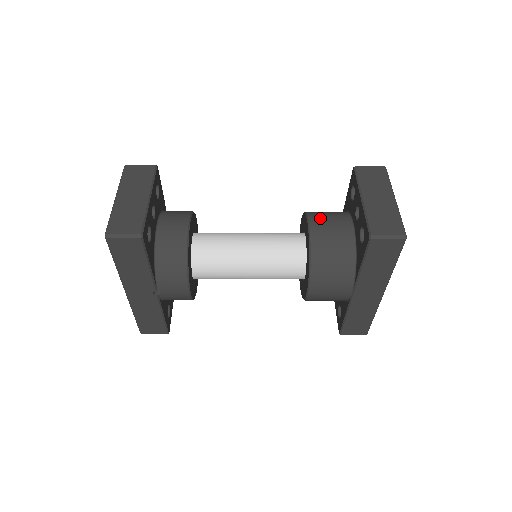
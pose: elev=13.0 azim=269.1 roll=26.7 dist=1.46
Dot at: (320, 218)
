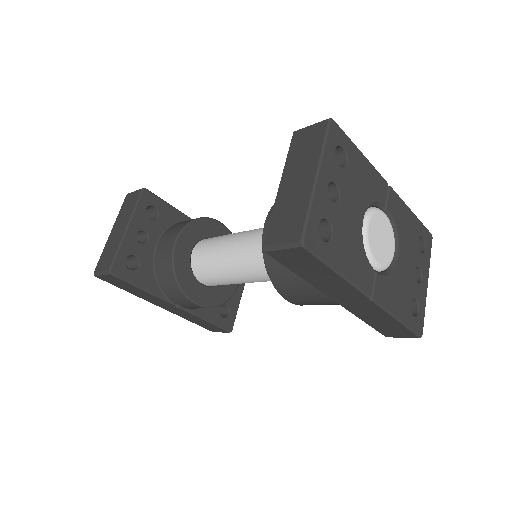
Dot at: occluded
